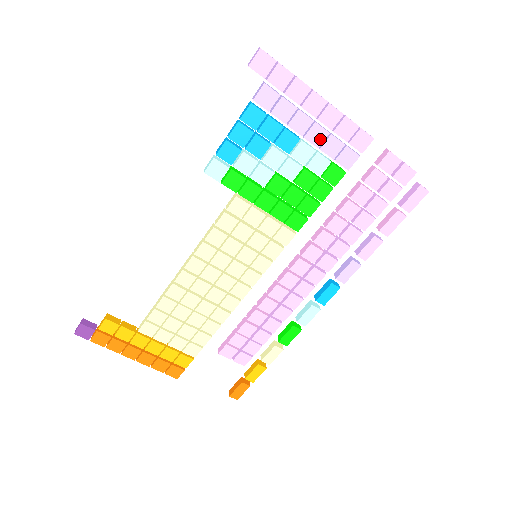
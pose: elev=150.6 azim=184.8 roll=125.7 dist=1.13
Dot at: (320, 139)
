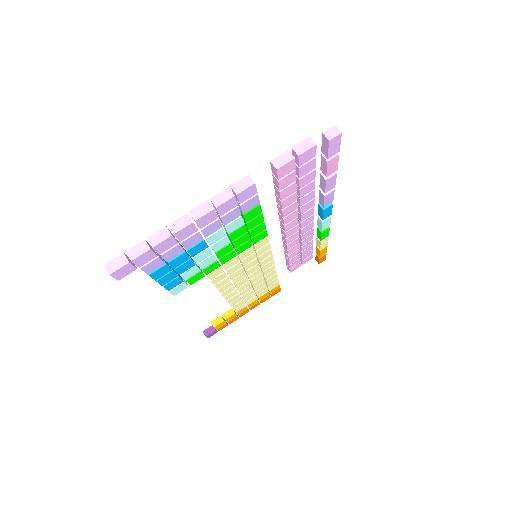
Dot at: (217, 226)
